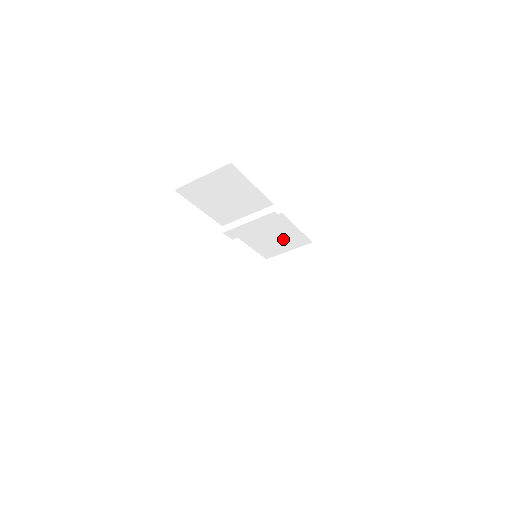
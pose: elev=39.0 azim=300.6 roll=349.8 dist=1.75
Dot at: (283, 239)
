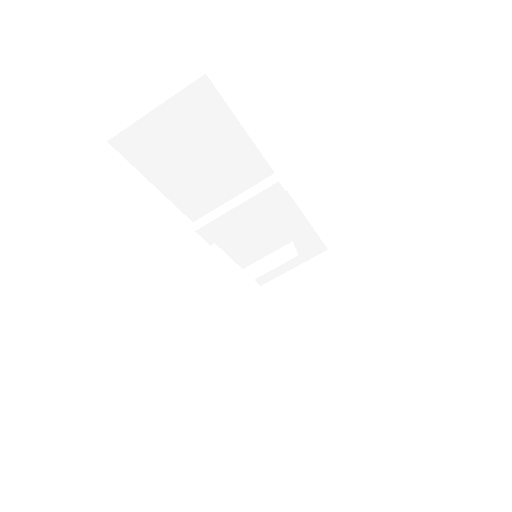
Dot at: occluded
